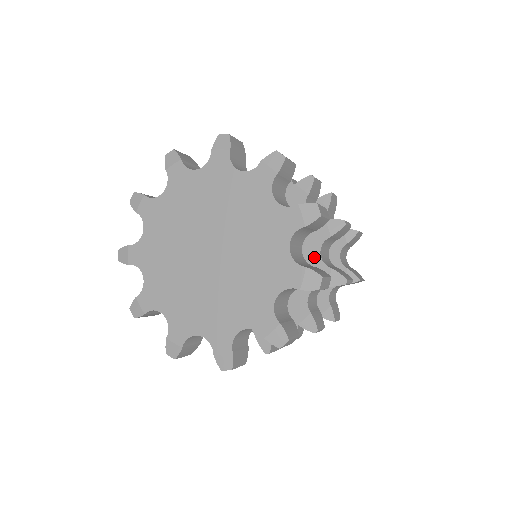
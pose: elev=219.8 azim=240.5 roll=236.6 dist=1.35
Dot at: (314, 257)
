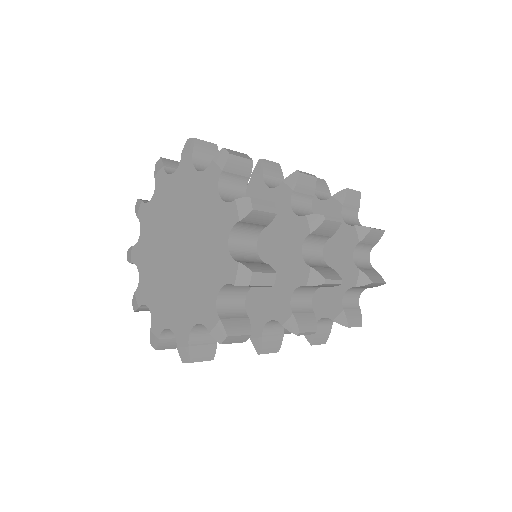
Dot at: (296, 255)
